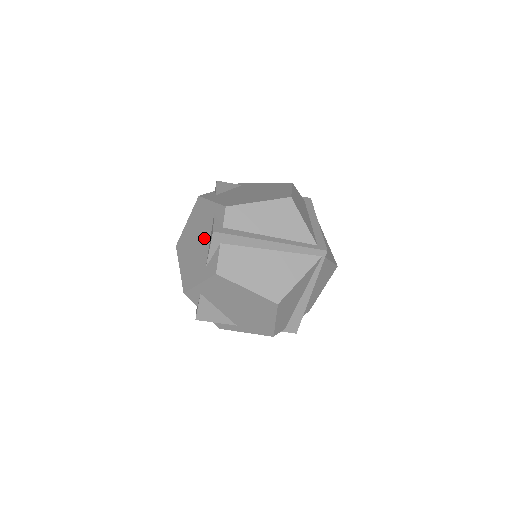
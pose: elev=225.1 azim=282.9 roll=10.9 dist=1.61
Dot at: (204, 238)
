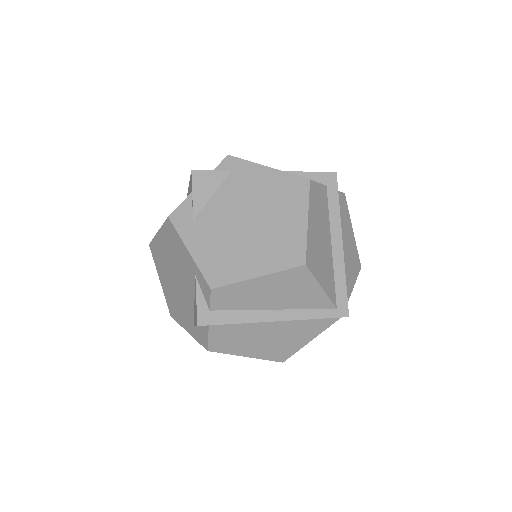
Dot at: (186, 289)
